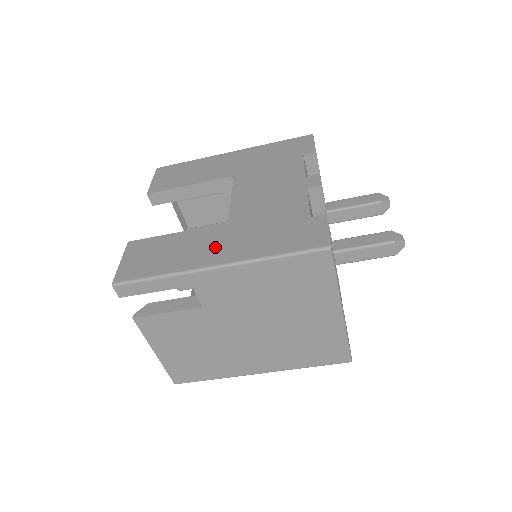
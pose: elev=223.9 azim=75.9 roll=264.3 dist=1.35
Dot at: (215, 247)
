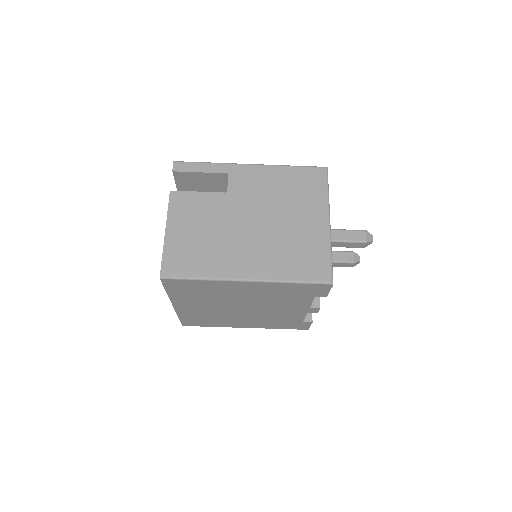
Dot at: occluded
